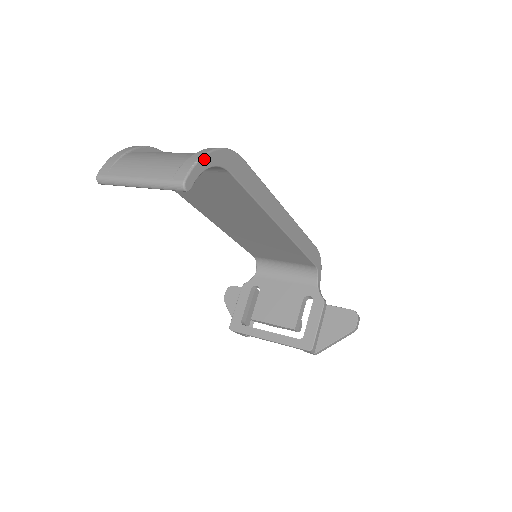
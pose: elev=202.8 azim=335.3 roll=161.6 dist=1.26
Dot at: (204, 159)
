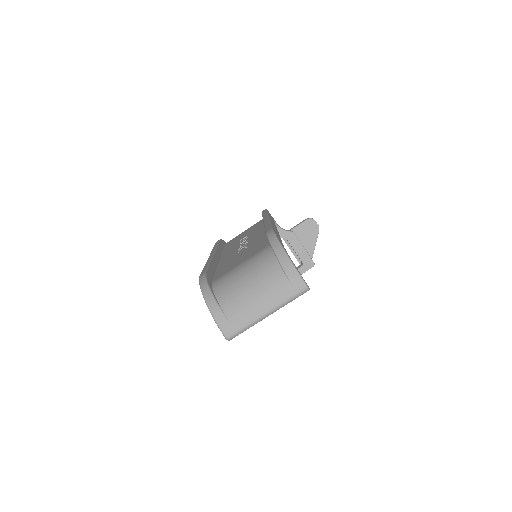
Dot at: (292, 261)
